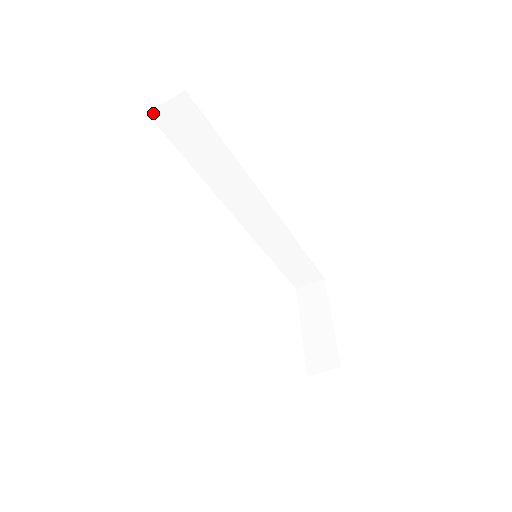
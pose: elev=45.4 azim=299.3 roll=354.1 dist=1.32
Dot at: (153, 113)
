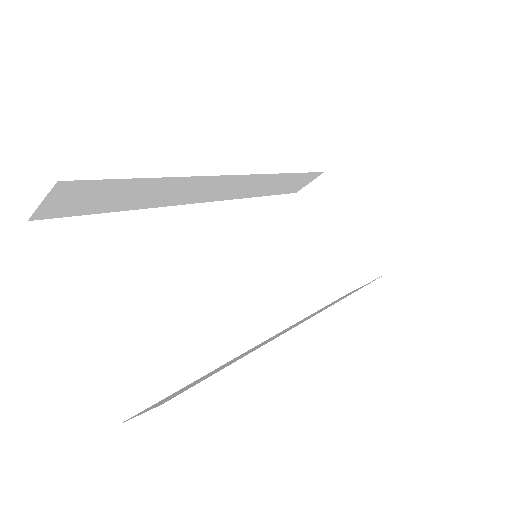
Dot at: (35, 216)
